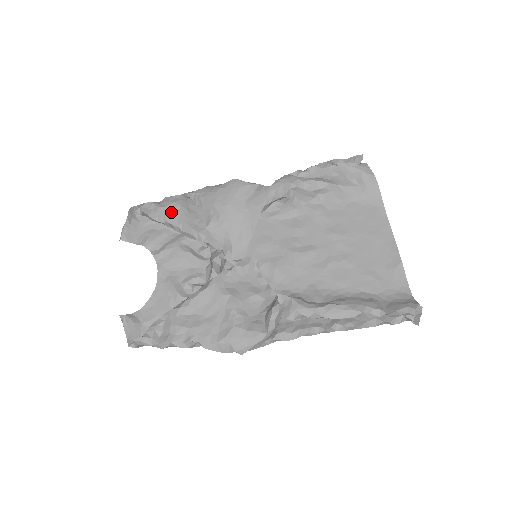
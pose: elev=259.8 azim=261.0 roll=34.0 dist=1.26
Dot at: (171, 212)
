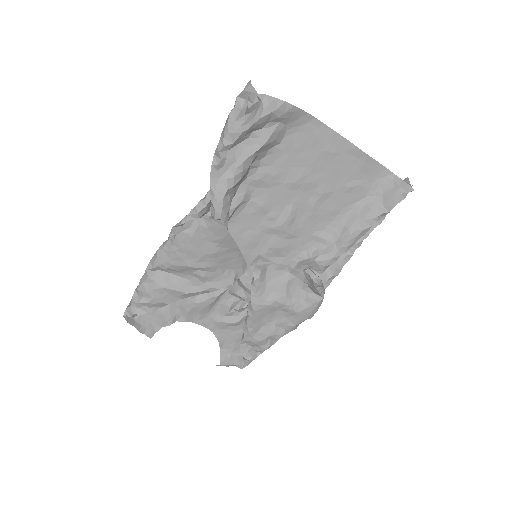
Dot at: (162, 297)
